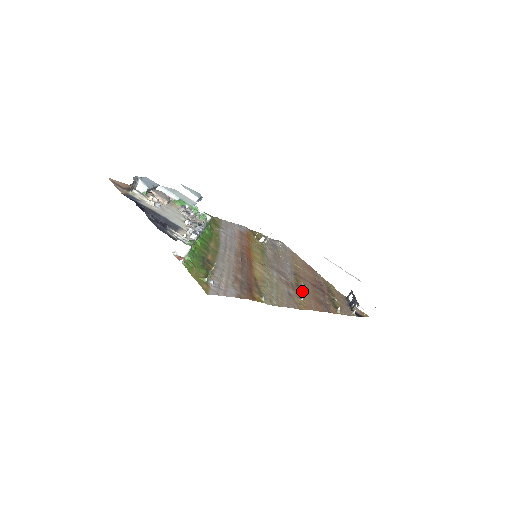
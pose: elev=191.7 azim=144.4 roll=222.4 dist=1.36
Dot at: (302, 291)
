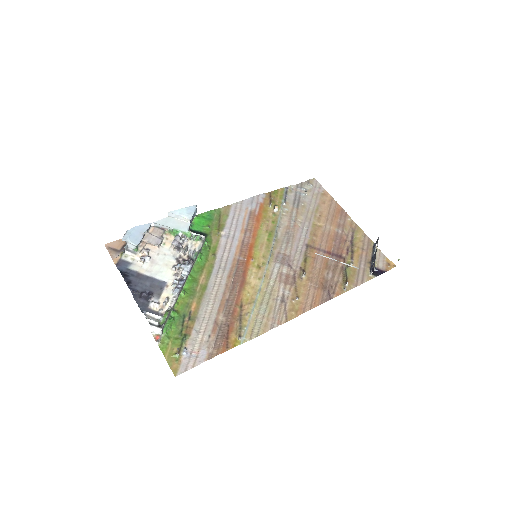
Dot at: (305, 279)
